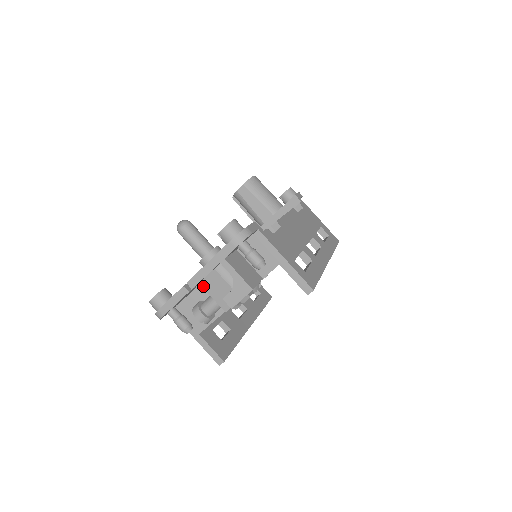
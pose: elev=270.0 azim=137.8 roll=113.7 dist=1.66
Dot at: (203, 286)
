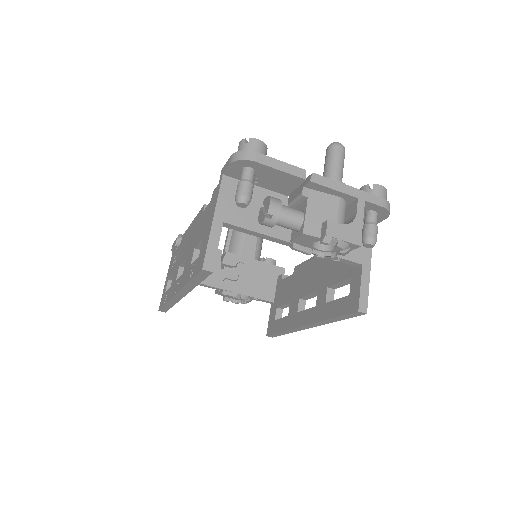
Dot at: (310, 194)
